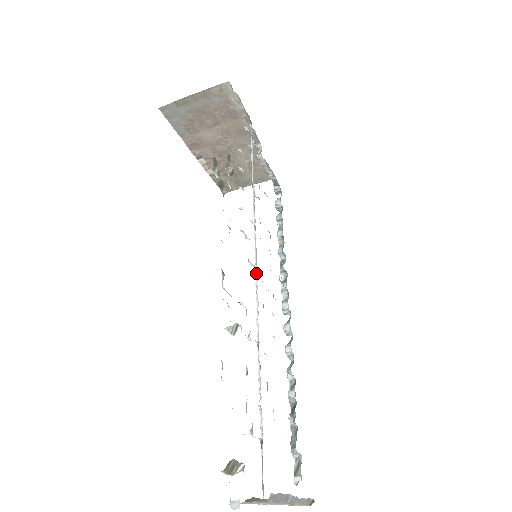
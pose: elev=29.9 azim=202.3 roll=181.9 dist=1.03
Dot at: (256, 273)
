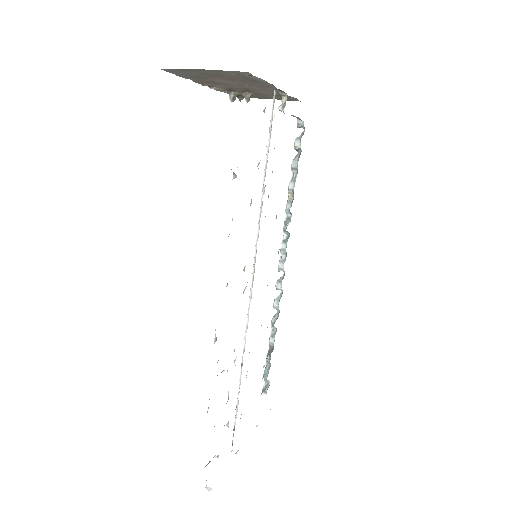
Dot at: (251, 292)
